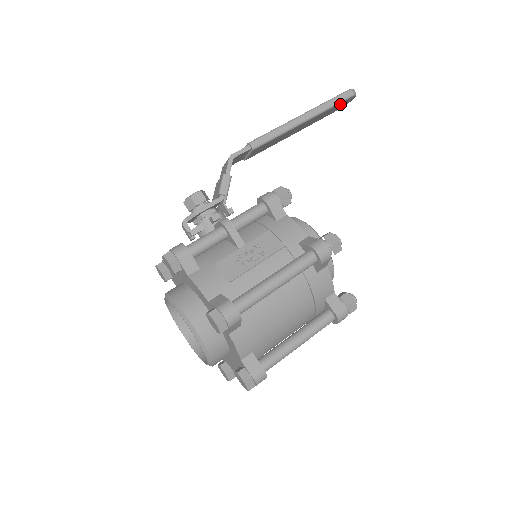
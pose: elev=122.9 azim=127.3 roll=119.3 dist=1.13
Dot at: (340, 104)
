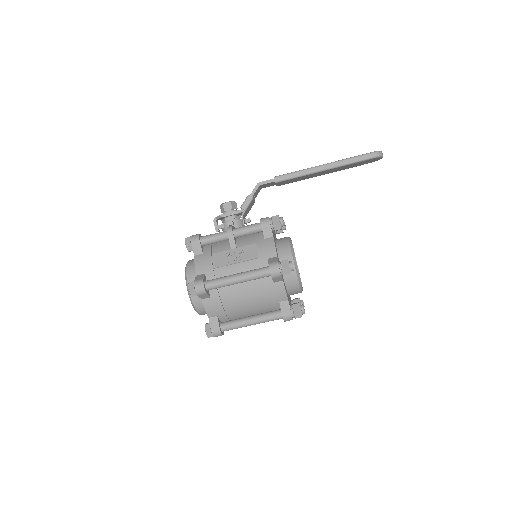
Dot at: (364, 161)
